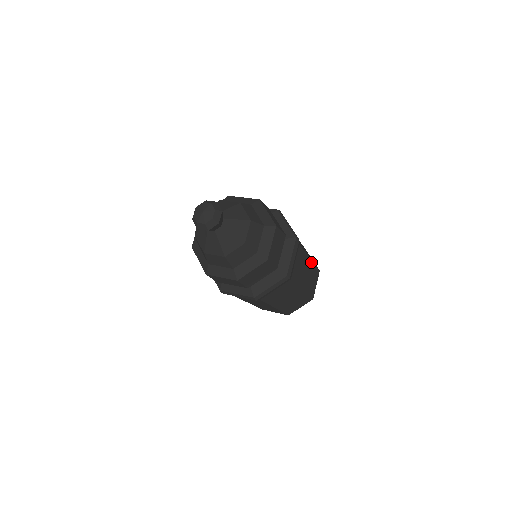
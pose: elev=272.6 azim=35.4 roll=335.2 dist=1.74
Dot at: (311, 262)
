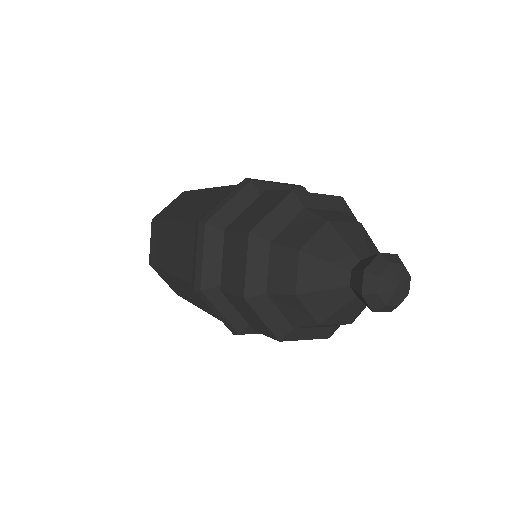
Dot at: occluded
